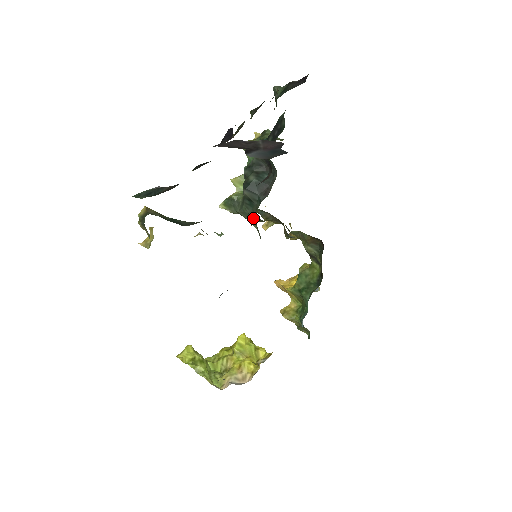
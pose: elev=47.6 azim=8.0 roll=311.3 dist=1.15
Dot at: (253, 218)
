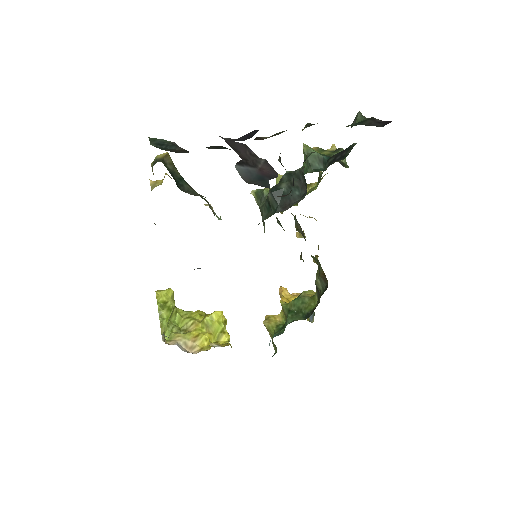
Dot at: occluded
